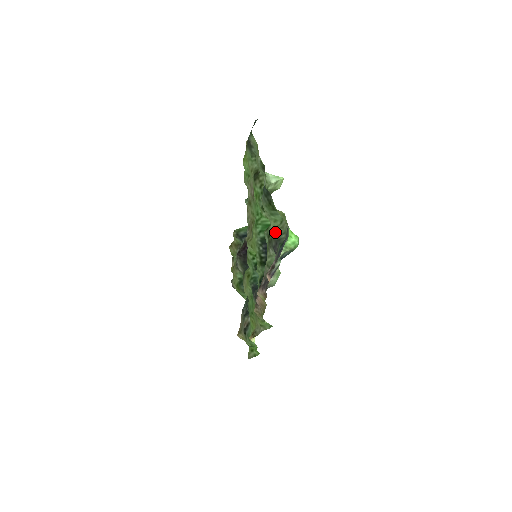
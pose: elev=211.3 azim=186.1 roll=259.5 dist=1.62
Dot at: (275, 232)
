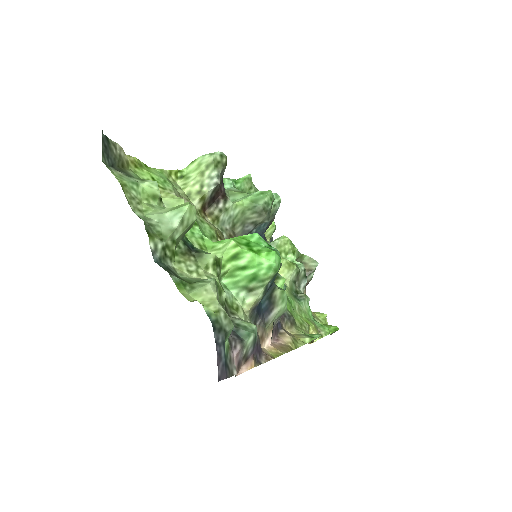
Dot at: occluded
